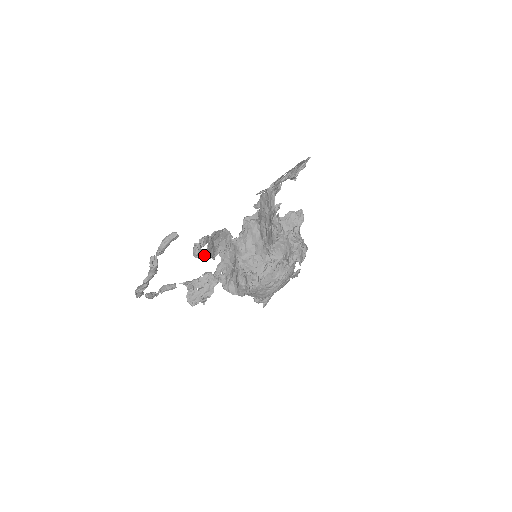
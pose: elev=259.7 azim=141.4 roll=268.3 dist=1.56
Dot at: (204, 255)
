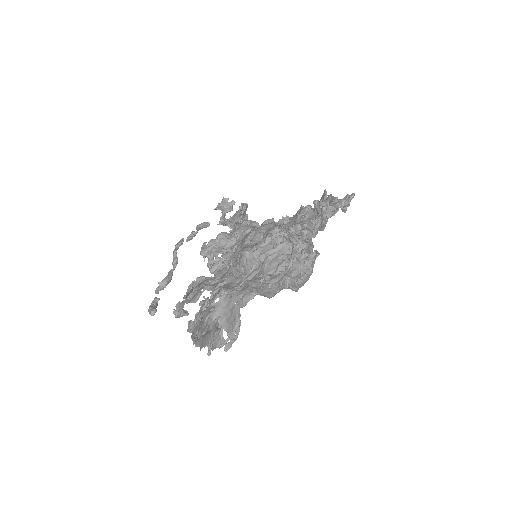
Dot at: (187, 314)
